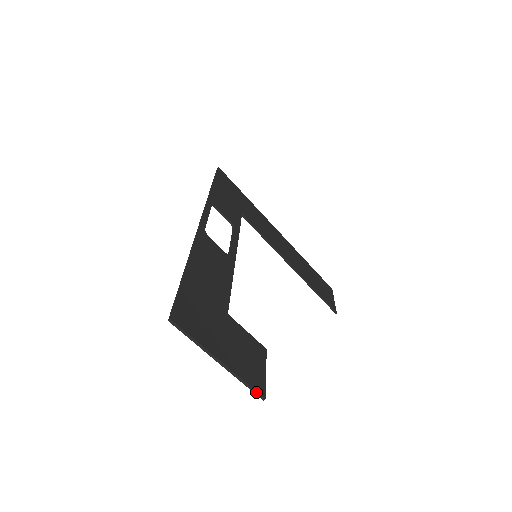
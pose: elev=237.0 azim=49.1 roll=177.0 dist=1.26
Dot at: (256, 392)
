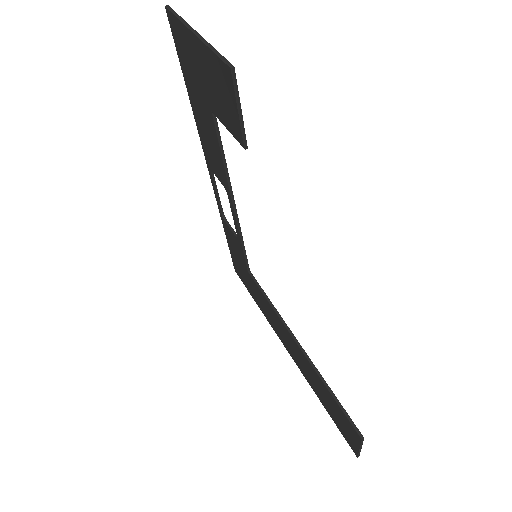
Dot at: (225, 60)
